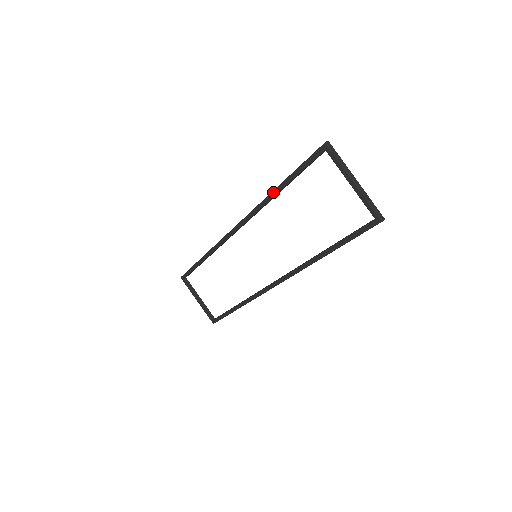
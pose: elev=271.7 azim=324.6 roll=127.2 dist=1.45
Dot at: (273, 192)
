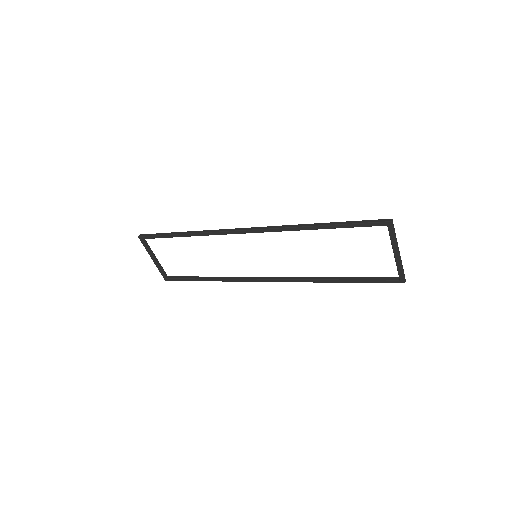
Dot at: (311, 227)
